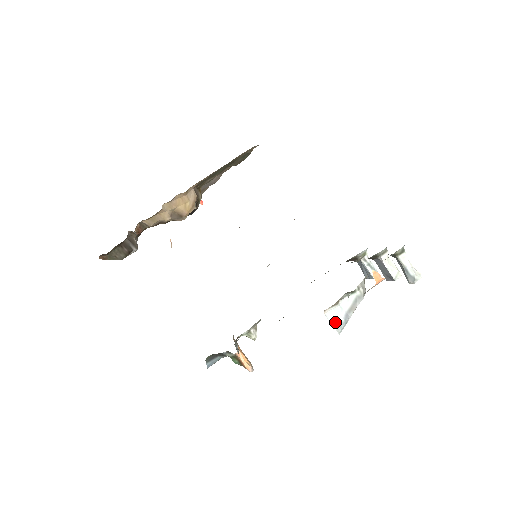
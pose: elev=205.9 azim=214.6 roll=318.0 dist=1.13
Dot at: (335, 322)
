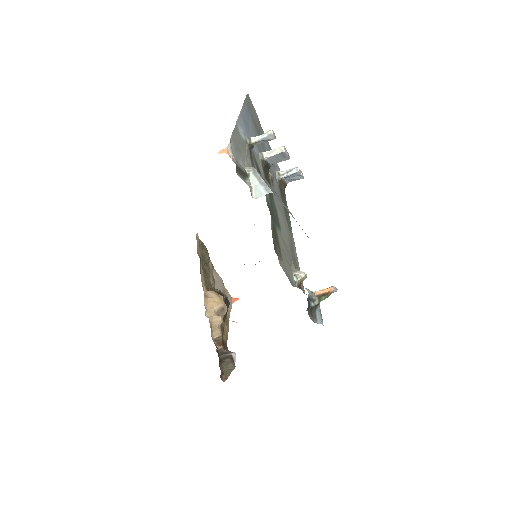
Dot at: (263, 193)
